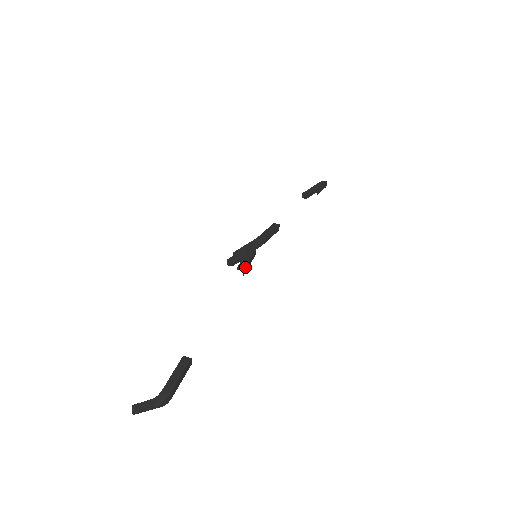
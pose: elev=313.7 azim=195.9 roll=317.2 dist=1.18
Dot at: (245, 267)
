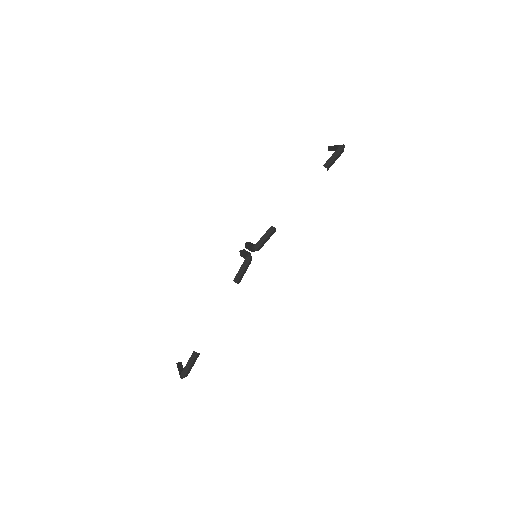
Dot at: (239, 280)
